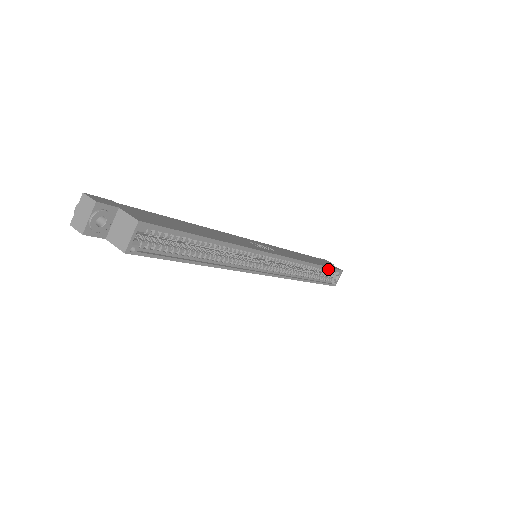
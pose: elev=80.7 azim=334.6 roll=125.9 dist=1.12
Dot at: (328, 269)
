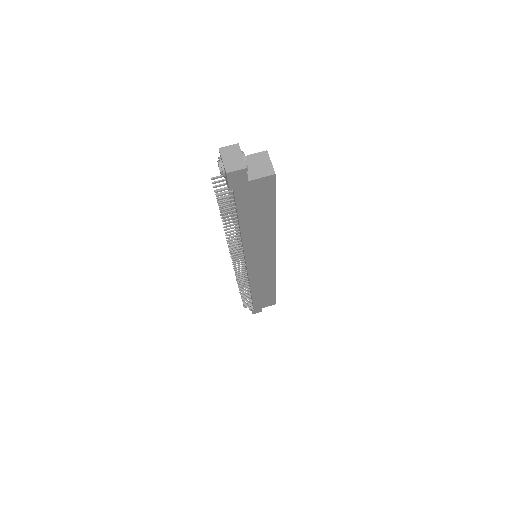
Dot at: occluded
